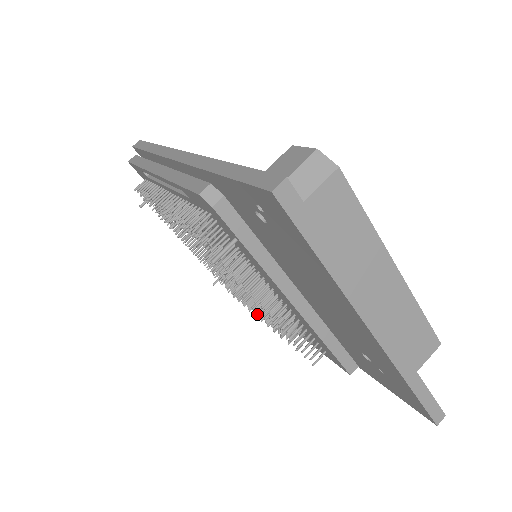
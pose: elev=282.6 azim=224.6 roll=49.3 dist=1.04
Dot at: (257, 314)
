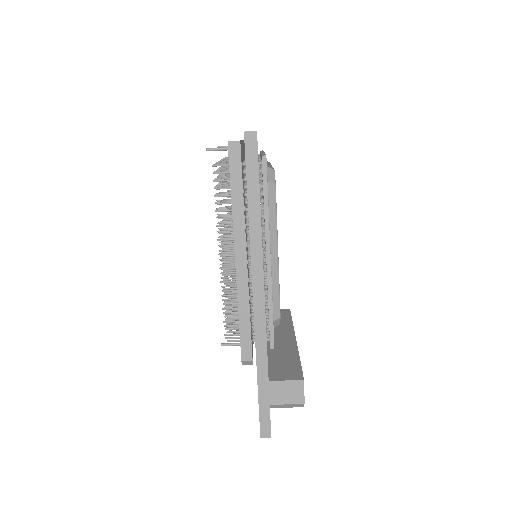
Dot at: occluded
